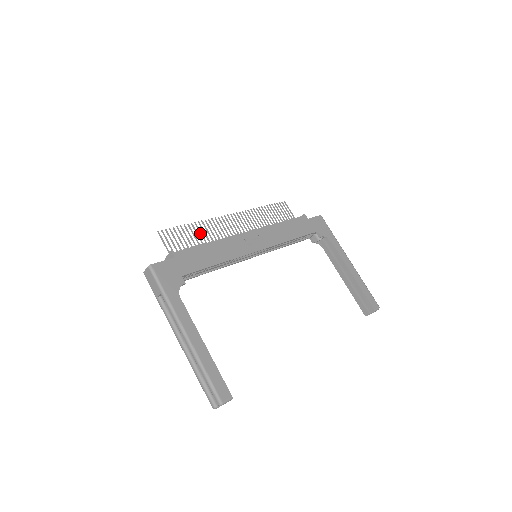
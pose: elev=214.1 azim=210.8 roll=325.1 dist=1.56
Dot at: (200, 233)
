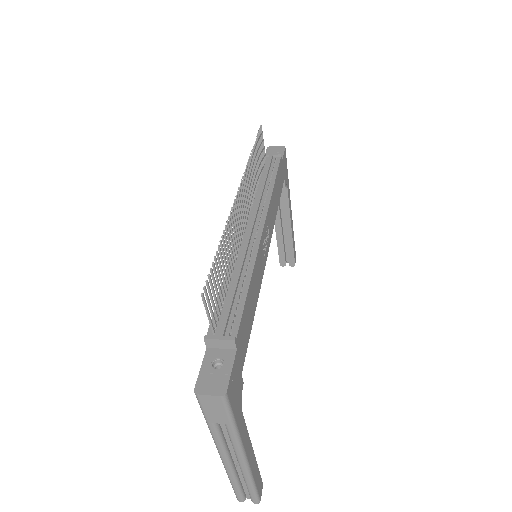
Dot at: (226, 254)
